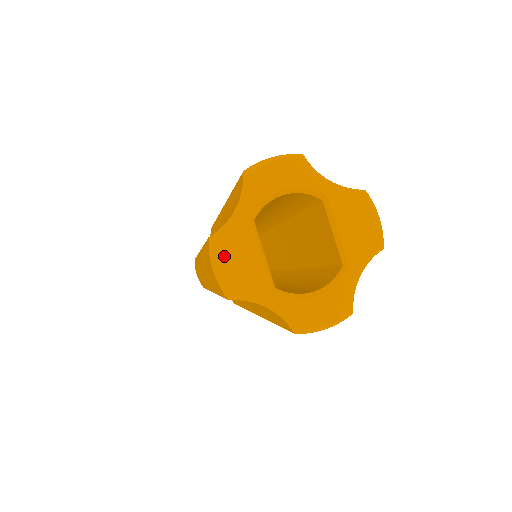
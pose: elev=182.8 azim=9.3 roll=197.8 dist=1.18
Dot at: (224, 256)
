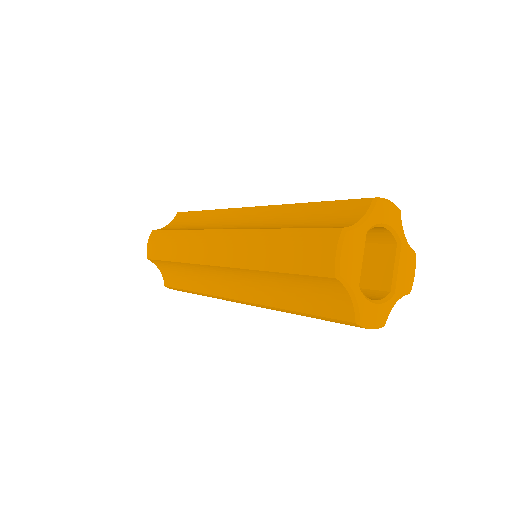
Dot at: (347, 246)
